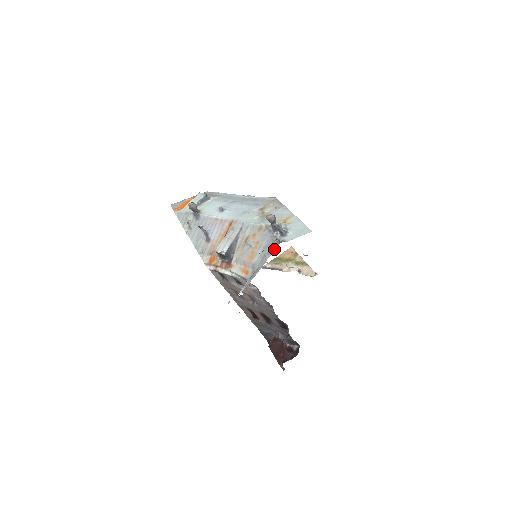
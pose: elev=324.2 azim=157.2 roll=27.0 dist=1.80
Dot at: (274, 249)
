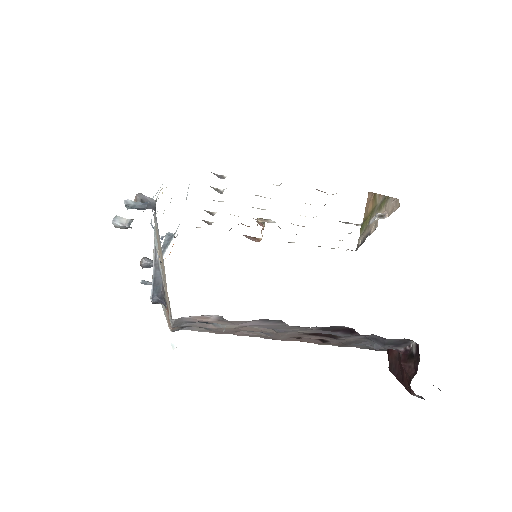
Dot at: occluded
